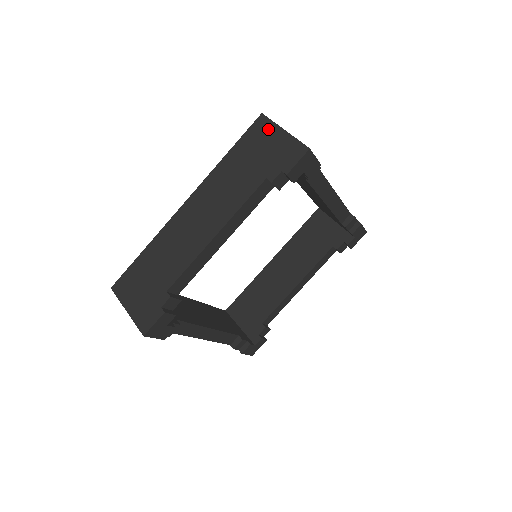
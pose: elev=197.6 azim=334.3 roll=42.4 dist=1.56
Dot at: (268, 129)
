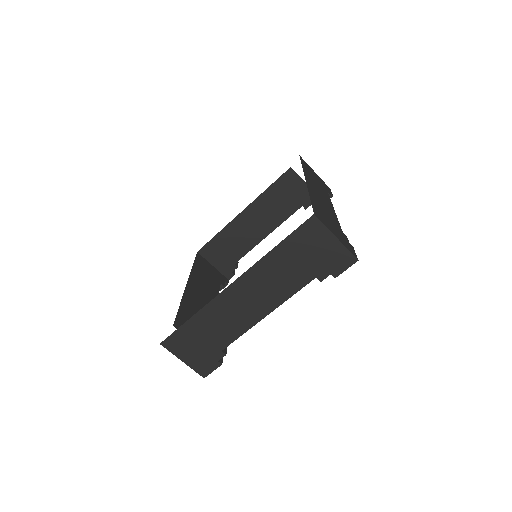
Dot at: (320, 233)
